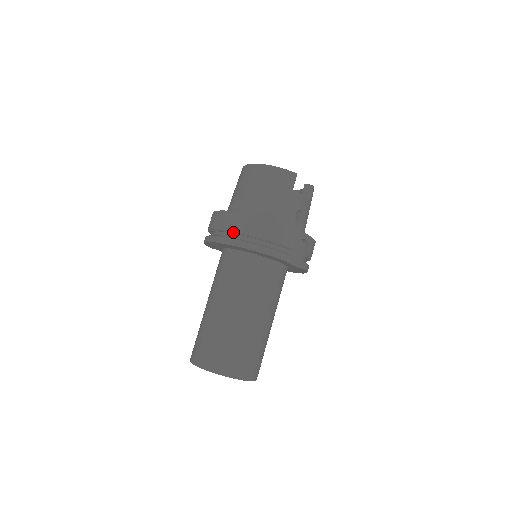
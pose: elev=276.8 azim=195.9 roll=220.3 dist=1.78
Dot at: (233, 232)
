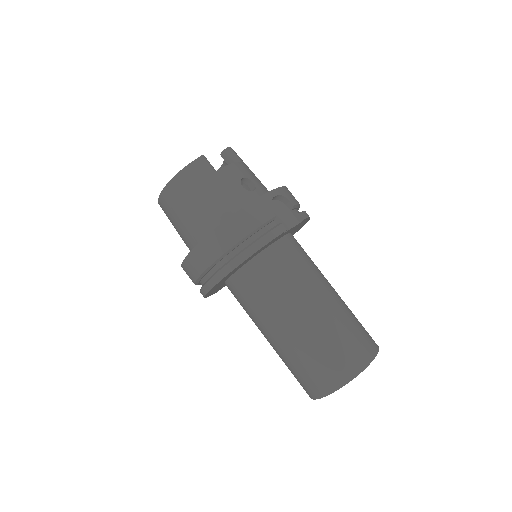
Dot at: (214, 264)
